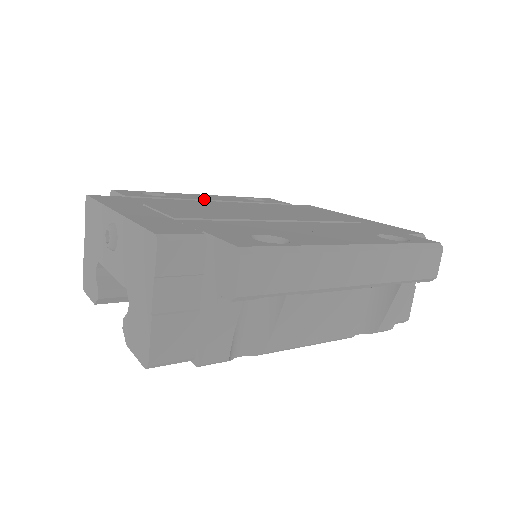
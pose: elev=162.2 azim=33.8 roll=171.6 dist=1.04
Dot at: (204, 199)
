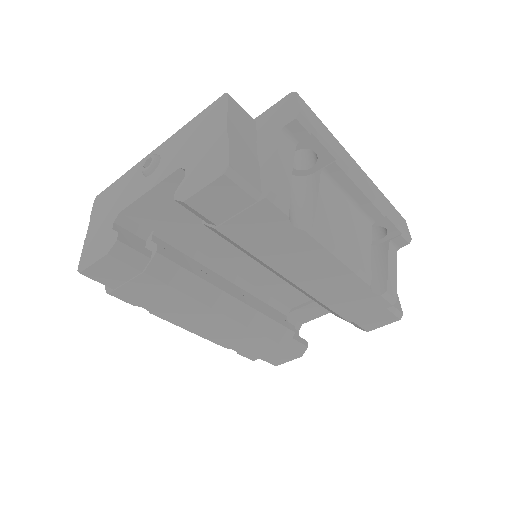
Dot at: occluded
